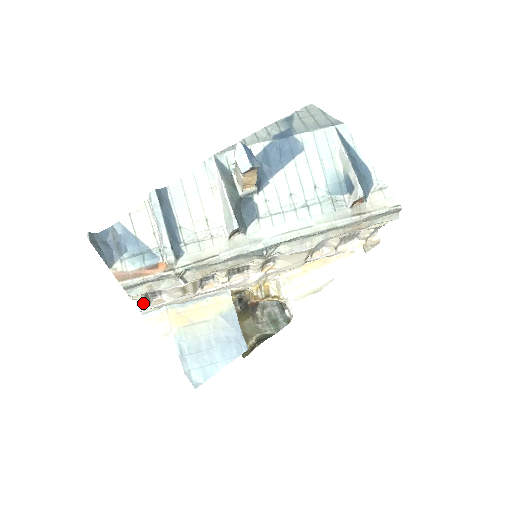
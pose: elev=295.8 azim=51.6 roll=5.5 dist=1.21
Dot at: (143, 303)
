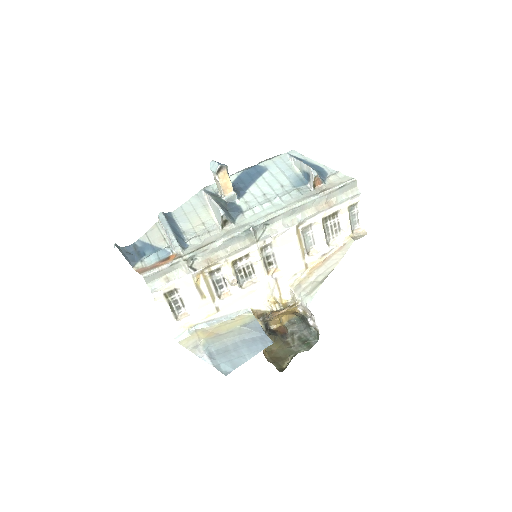
Dot at: (170, 316)
